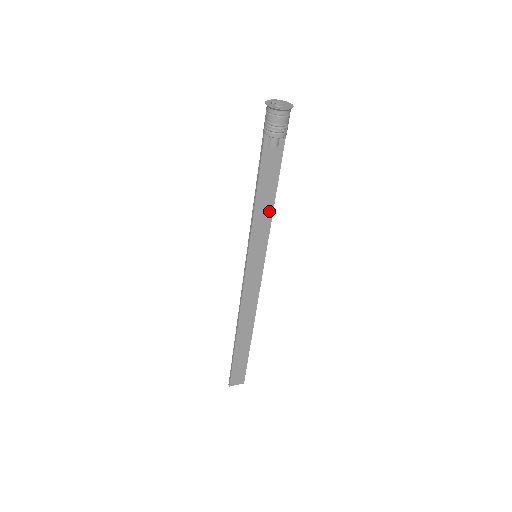
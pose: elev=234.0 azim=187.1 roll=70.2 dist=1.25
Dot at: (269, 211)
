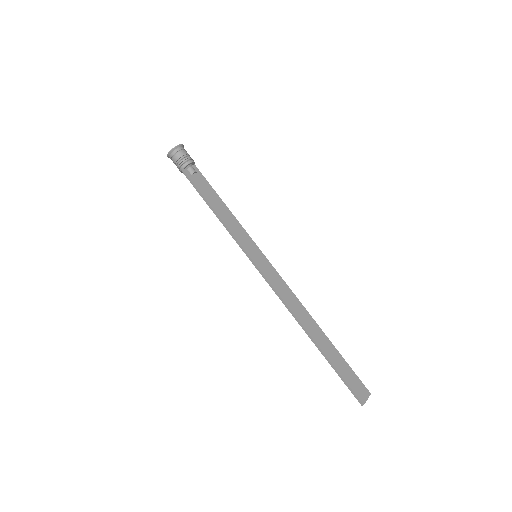
Dot at: (231, 217)
